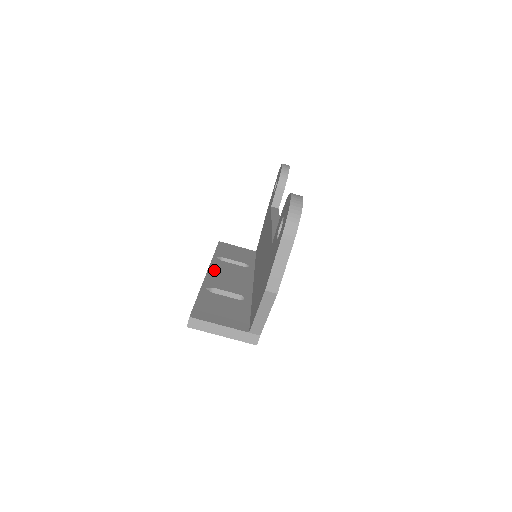
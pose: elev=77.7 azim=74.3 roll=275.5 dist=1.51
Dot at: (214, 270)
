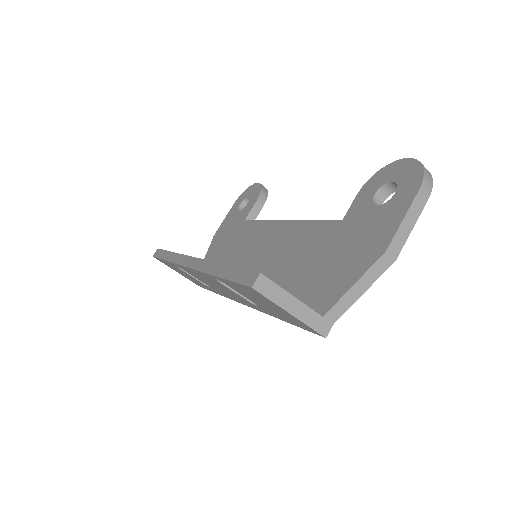
Dot at: occluded
